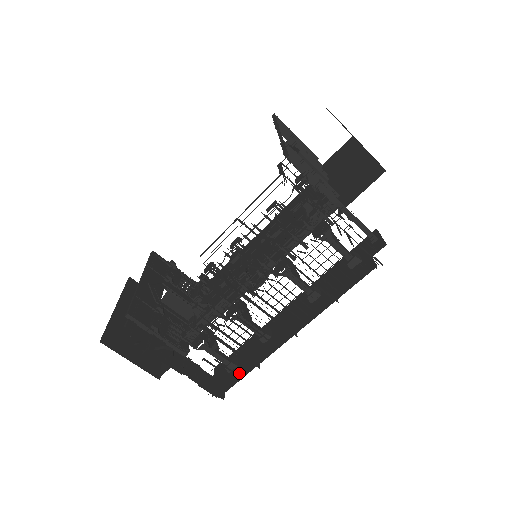
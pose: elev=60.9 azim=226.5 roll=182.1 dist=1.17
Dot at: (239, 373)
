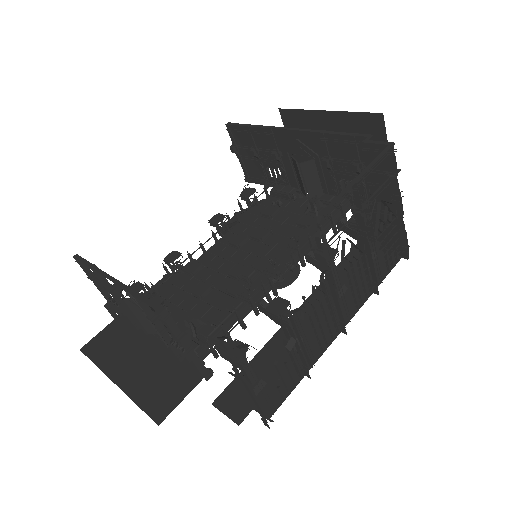
Dot at: (300, 380)
